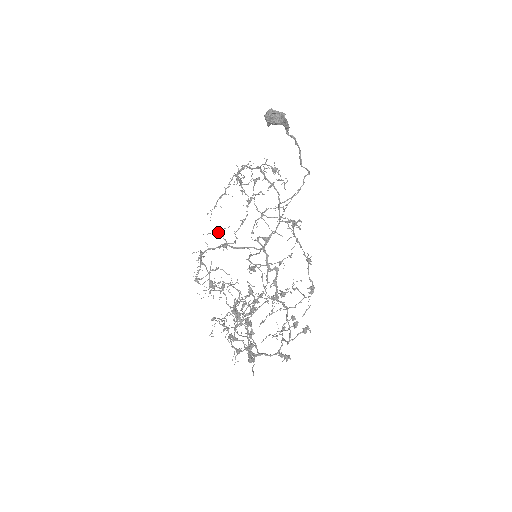
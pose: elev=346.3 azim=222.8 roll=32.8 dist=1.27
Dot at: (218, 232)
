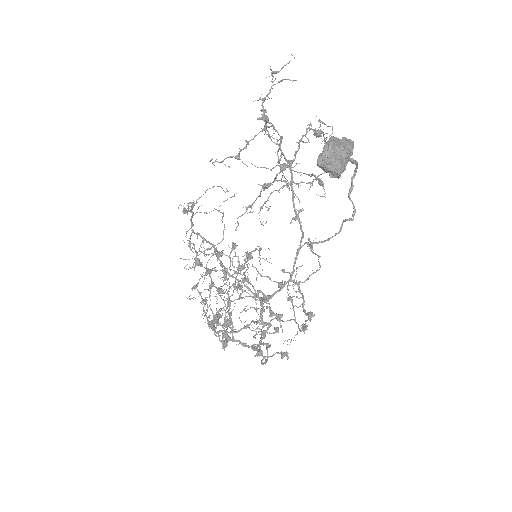
Dot at: (217, 210)
